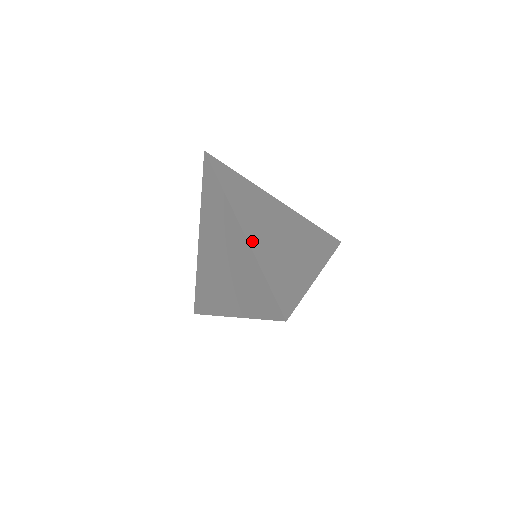
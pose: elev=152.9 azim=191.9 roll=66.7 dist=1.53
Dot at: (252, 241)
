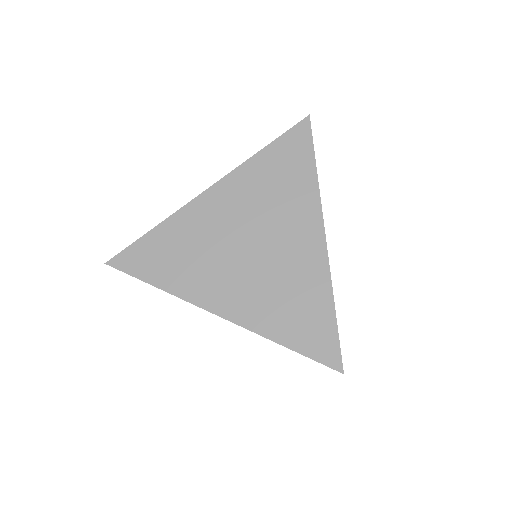
Dot at: (239, 317)
